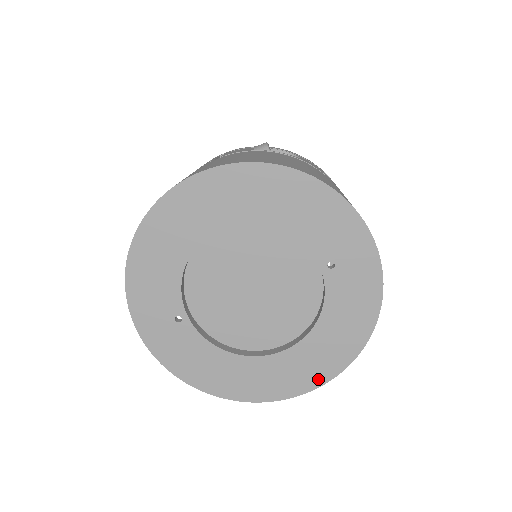
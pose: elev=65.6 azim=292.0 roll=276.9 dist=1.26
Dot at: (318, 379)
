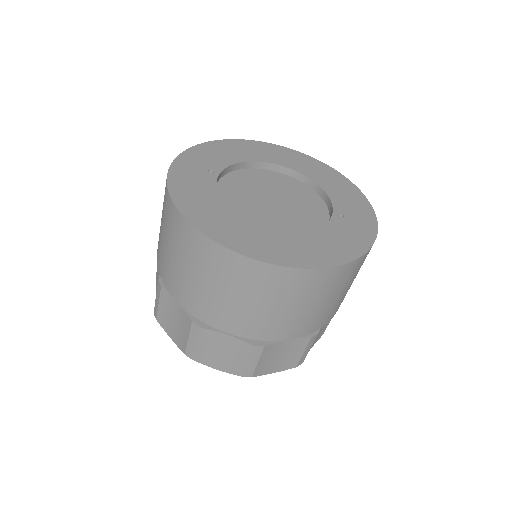
Dot at: (282, 260)
